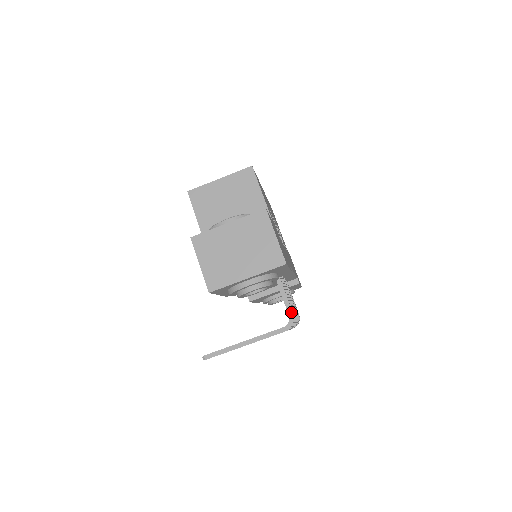
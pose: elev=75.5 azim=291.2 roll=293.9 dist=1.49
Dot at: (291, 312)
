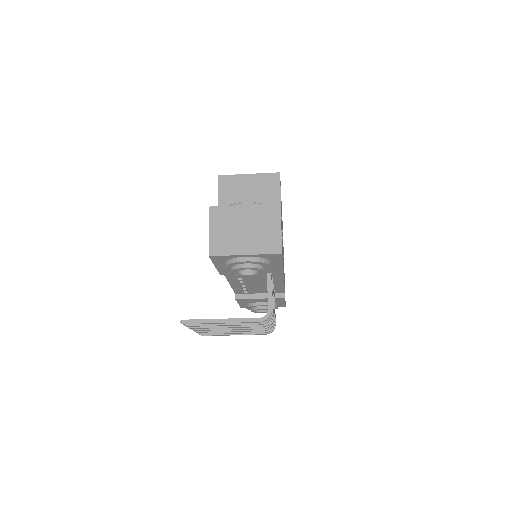
Dot at: (271, 307)
